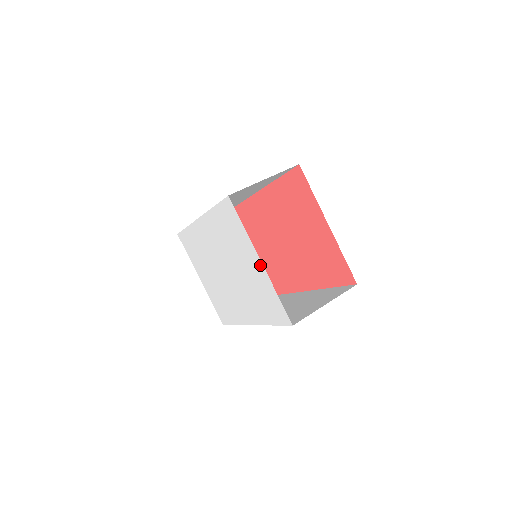
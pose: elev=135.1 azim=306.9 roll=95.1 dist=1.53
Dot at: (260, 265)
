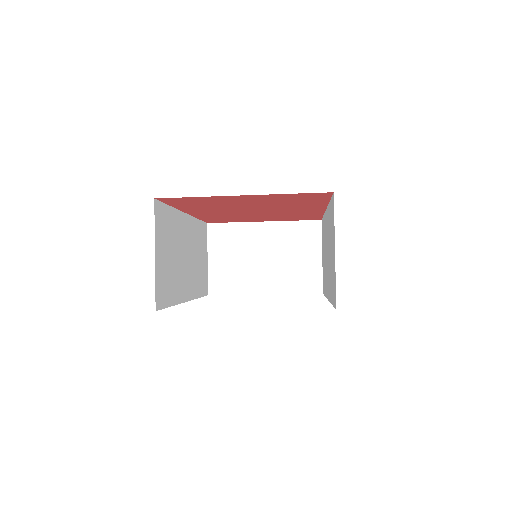
Dot at: occluded
